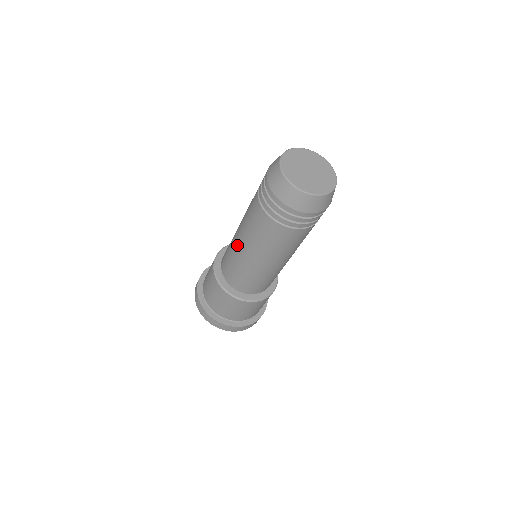
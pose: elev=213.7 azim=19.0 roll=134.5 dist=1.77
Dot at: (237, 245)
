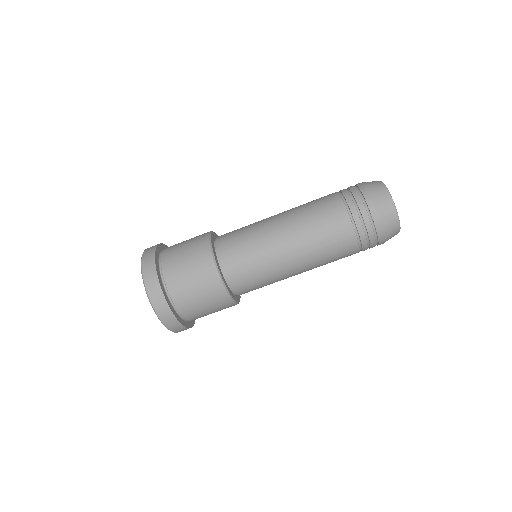
Dot at: (281, 249)
